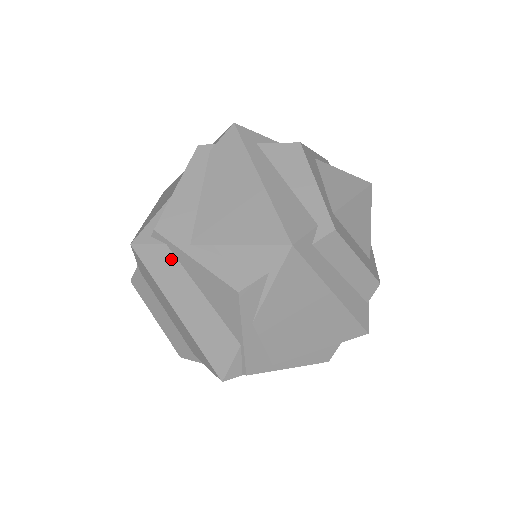
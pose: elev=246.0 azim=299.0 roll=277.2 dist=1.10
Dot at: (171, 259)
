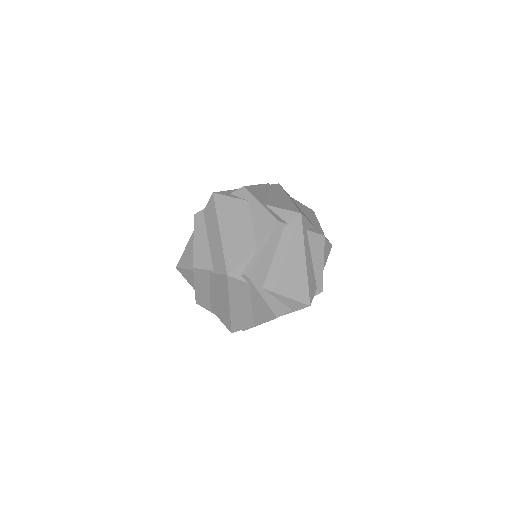
Dot at: (246, 289)
